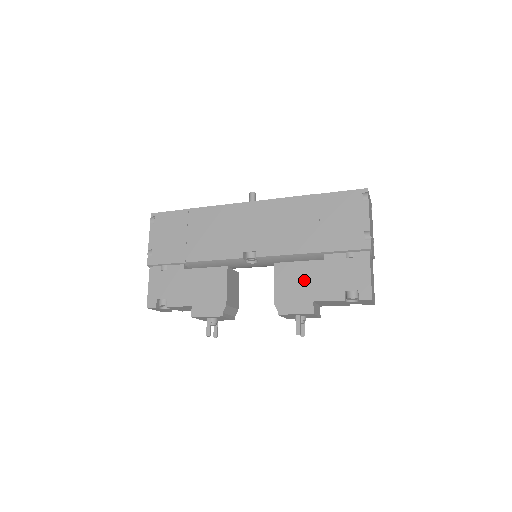
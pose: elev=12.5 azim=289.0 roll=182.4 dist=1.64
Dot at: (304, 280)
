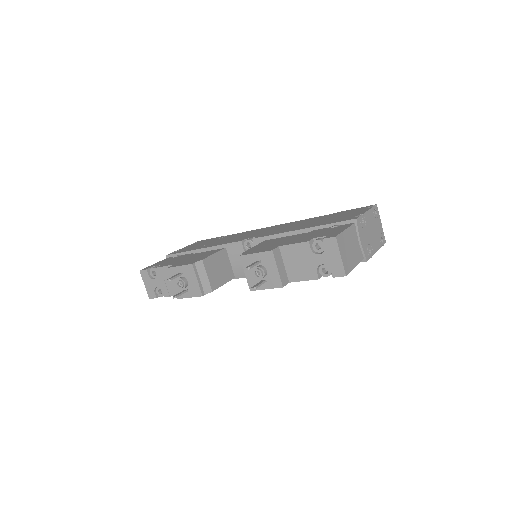
Dot at: (282, 241)
